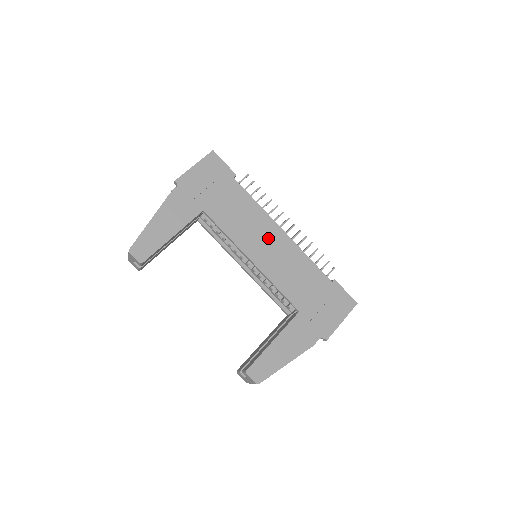
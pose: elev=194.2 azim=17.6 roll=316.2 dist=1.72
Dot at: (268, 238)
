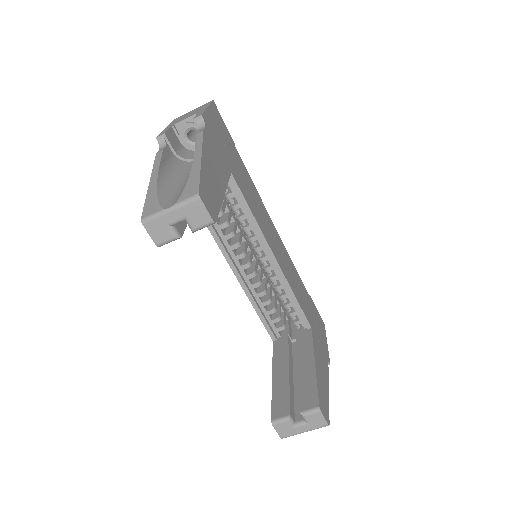
Dot at: (273, 233)
